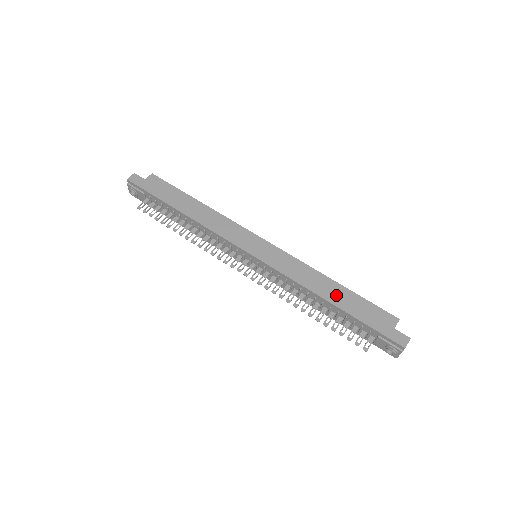
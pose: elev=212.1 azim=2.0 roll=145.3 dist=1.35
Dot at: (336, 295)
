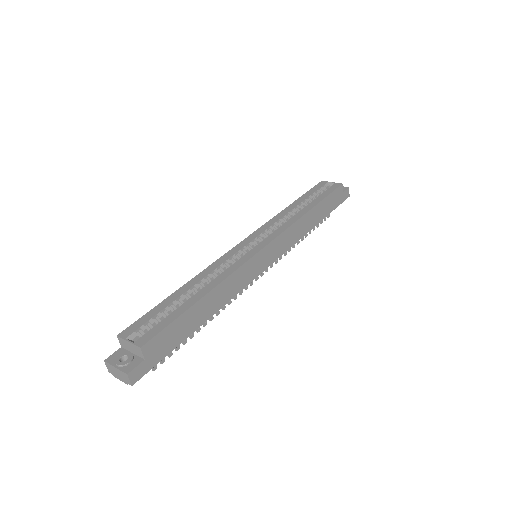
Dot at: (317, 216)
